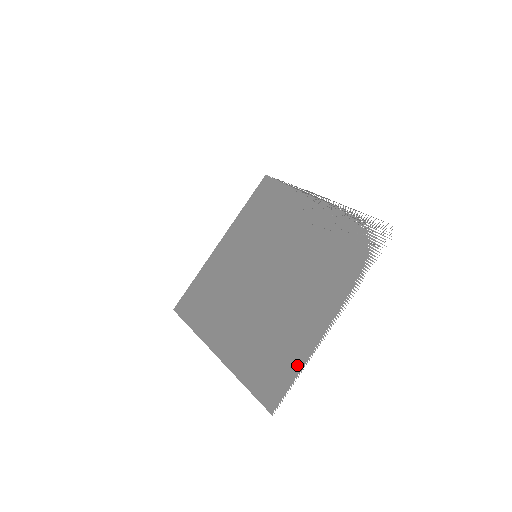
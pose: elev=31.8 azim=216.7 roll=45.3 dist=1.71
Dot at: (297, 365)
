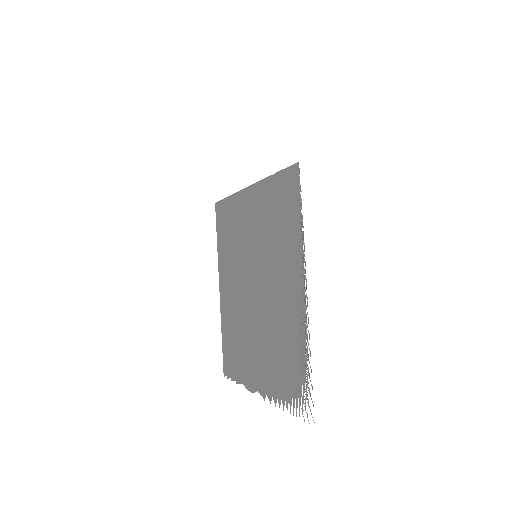
Dot at: (238, 377)
